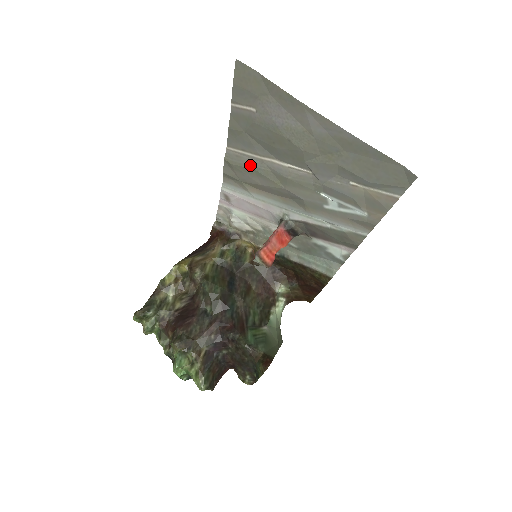
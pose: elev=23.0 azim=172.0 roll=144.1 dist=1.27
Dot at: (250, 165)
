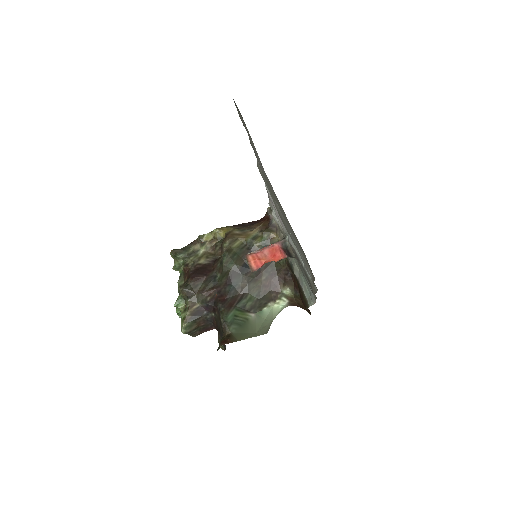
Dot at: (265, 181)
